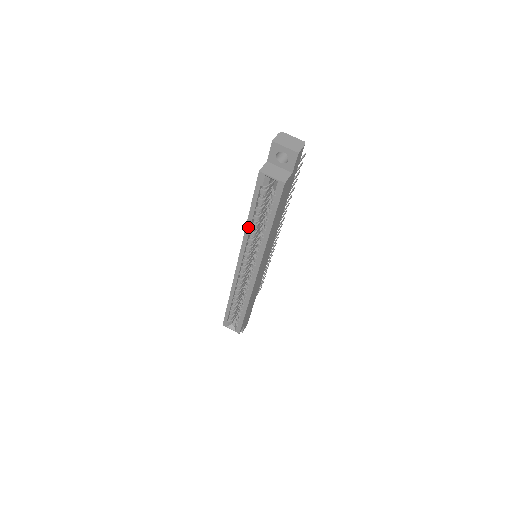
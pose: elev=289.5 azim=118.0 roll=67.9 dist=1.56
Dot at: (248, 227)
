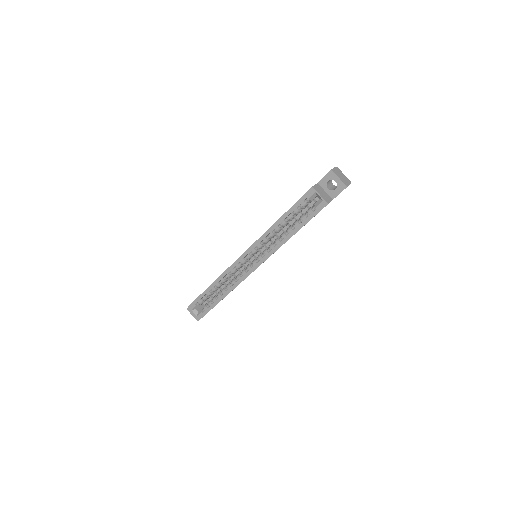
Dot at: (273, 227)
